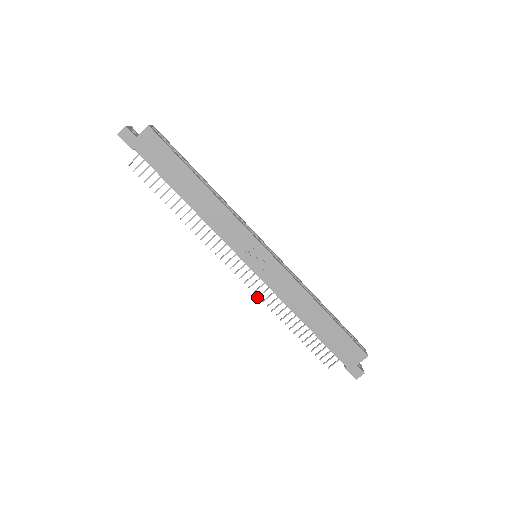
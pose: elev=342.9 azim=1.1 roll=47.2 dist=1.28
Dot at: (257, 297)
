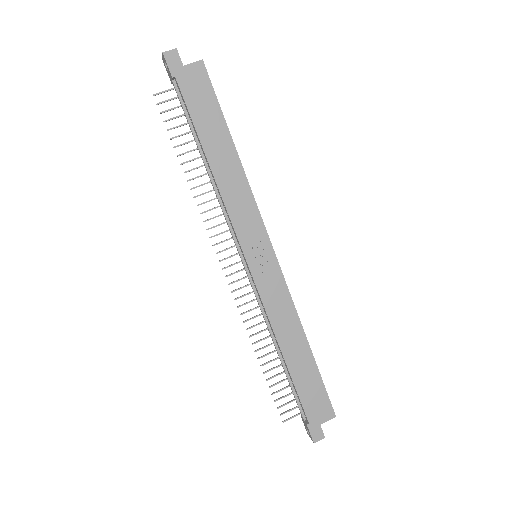
Dot at: (237, 306)
